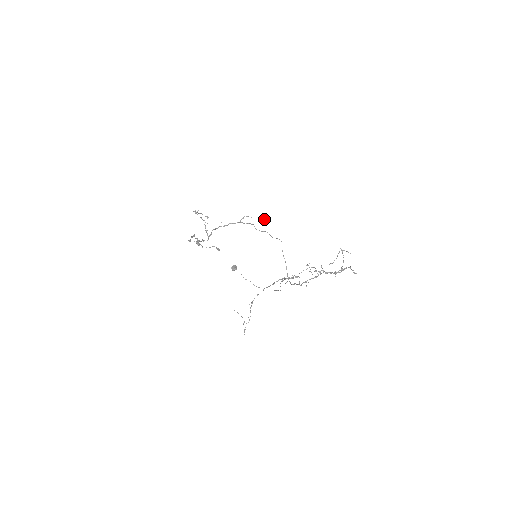
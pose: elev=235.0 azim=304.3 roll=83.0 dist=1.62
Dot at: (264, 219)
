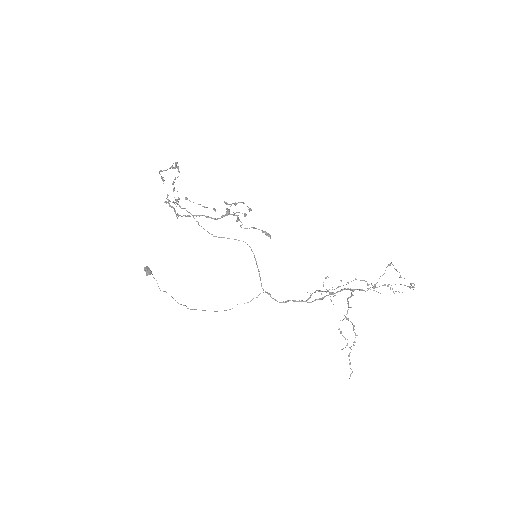
Dot at: occluded
